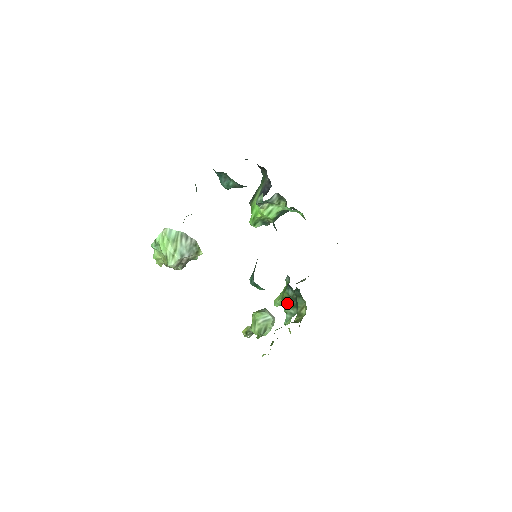
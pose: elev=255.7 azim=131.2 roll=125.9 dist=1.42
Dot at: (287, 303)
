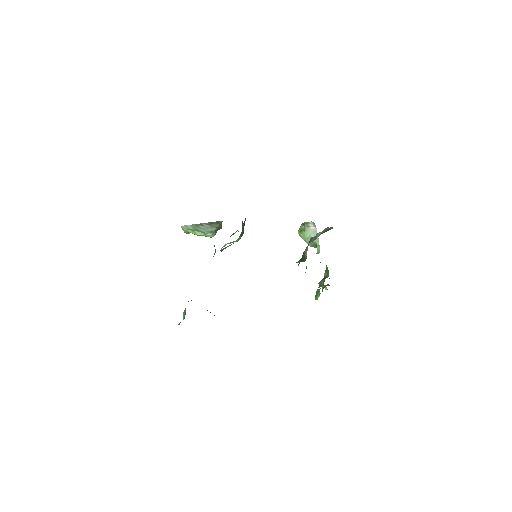
Dot at: occluded
